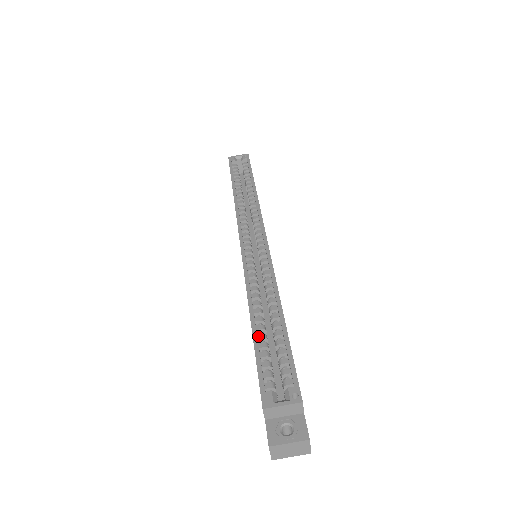
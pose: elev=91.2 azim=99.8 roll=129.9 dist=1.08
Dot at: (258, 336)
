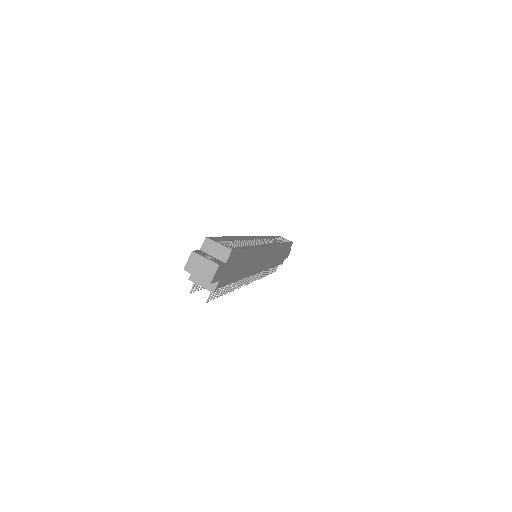
Dot at: (229, 241)
